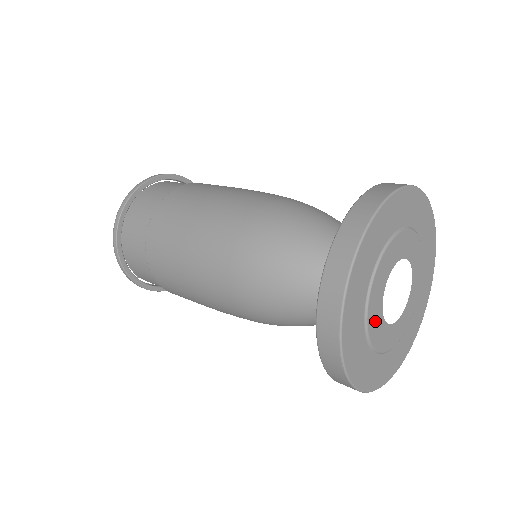
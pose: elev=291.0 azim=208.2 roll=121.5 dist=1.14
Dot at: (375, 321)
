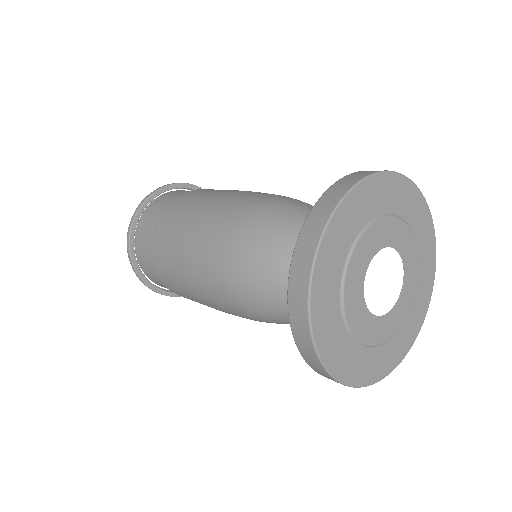
Dot at: (354, 283)
